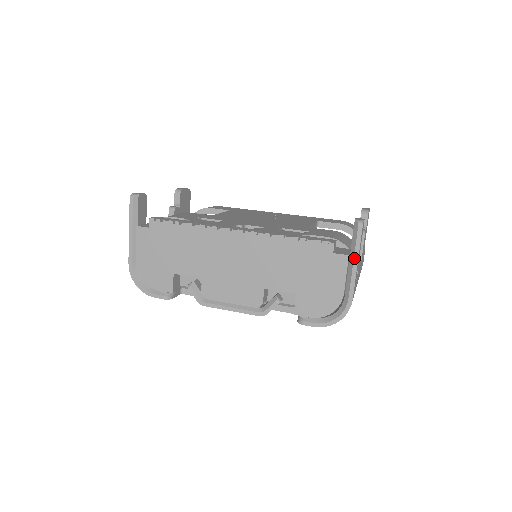
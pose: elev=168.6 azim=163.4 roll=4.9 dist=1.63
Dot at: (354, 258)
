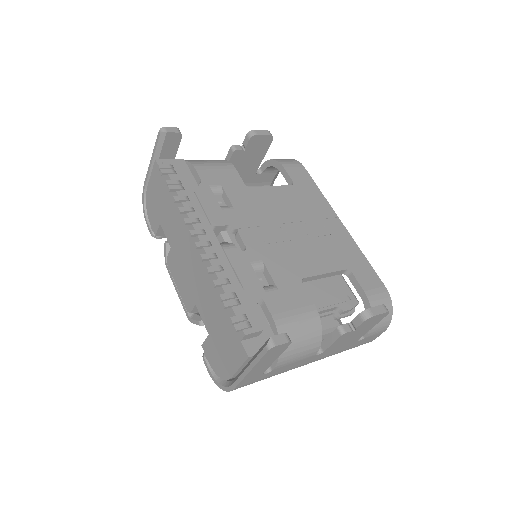
Dot at: (250, 364)
